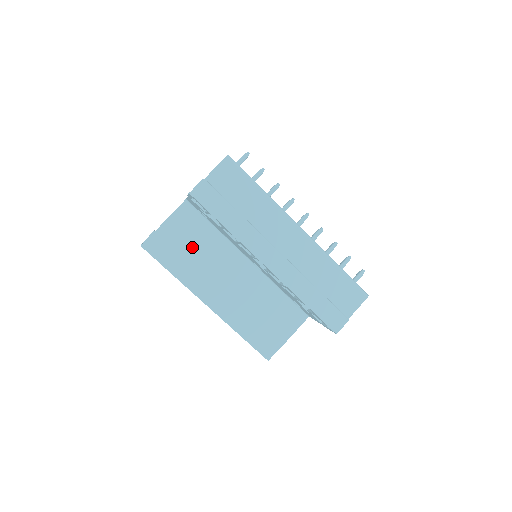
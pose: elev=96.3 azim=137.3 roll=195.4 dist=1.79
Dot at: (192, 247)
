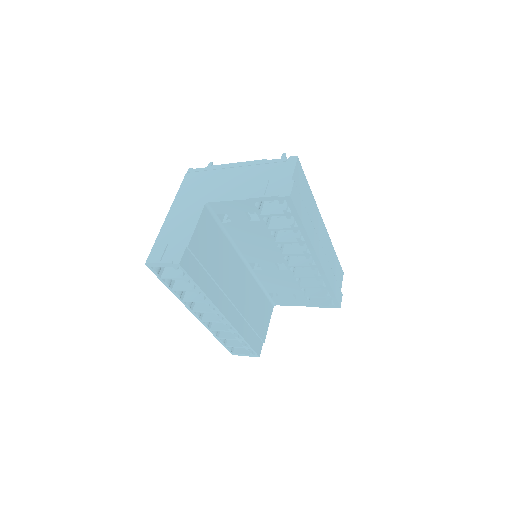
Dot at: (213, 256)
